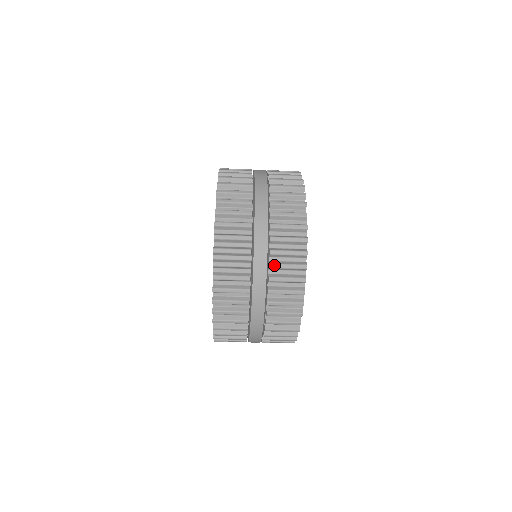
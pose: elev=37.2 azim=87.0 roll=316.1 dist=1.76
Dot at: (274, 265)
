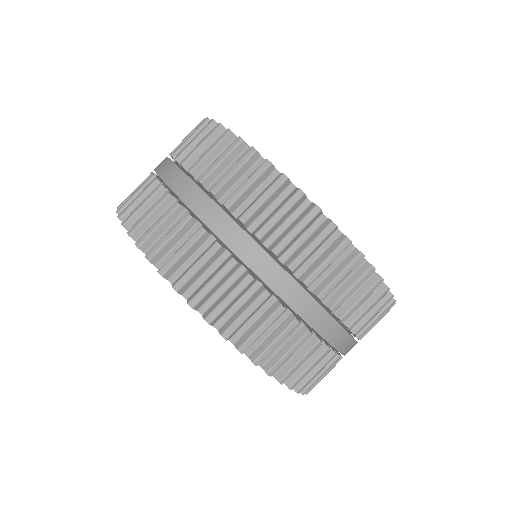
Dot at: (203, 175)
